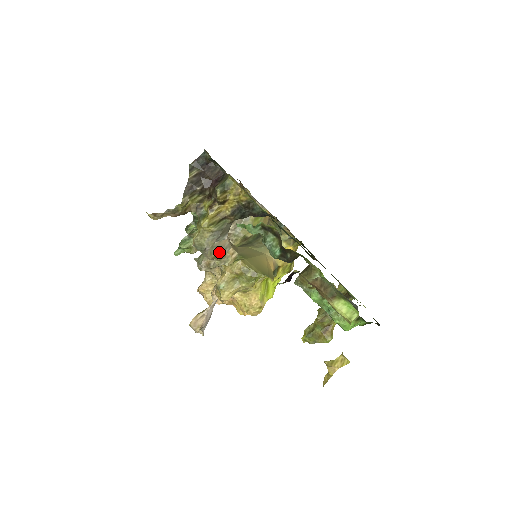
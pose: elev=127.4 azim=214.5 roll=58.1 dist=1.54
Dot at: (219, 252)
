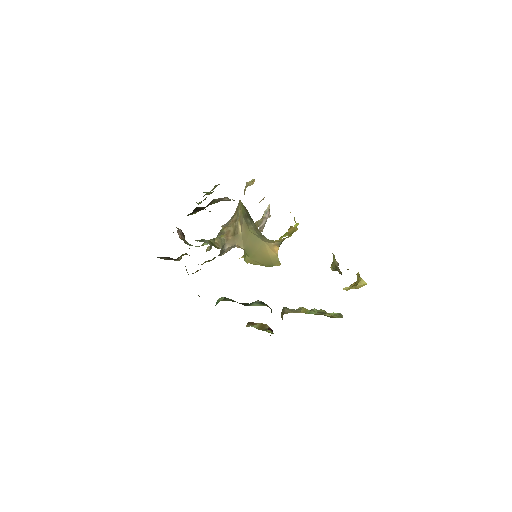
Dot at: (230, 249)
